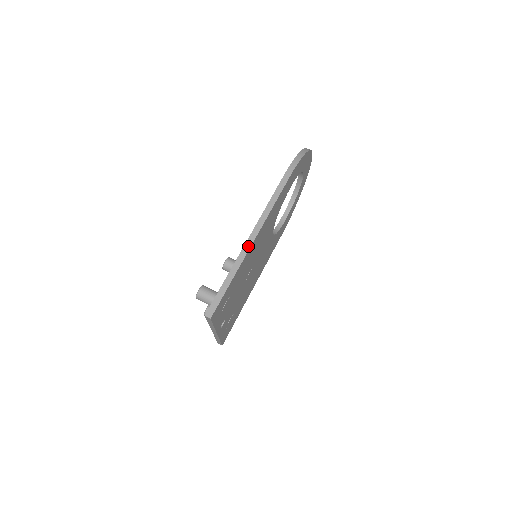
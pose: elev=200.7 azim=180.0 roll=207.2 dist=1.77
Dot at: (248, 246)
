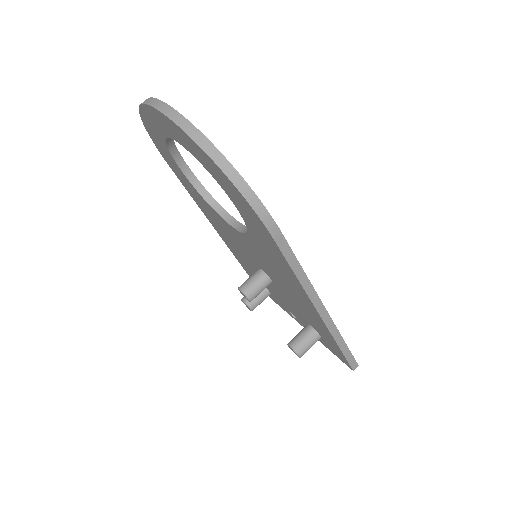
Dot at: (327, 318)
